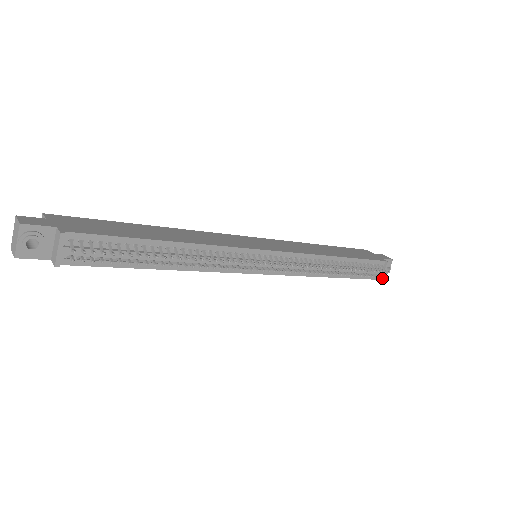
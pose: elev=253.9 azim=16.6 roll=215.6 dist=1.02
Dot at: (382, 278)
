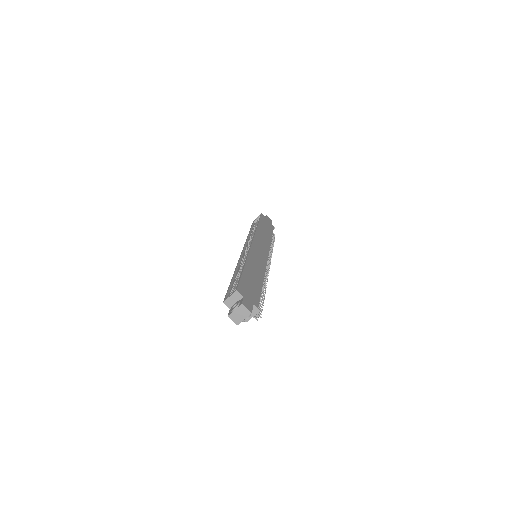
Dot at: occluded
